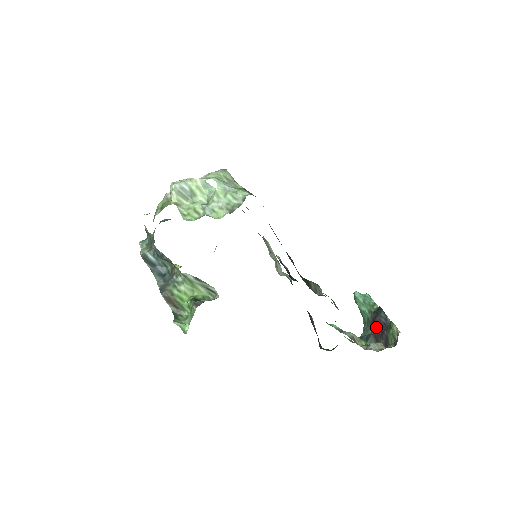
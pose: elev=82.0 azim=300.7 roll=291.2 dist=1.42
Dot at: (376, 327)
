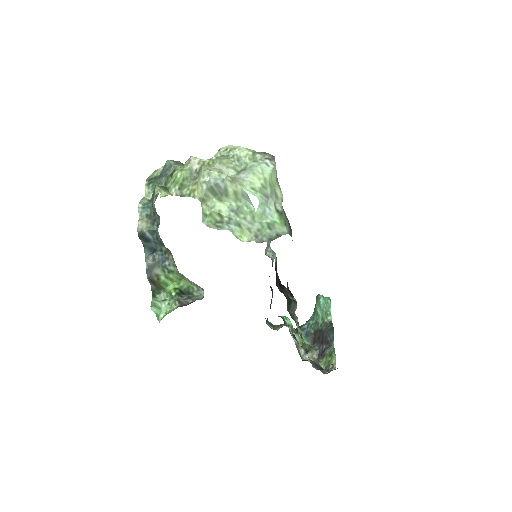
Dot at: (320, 336)
